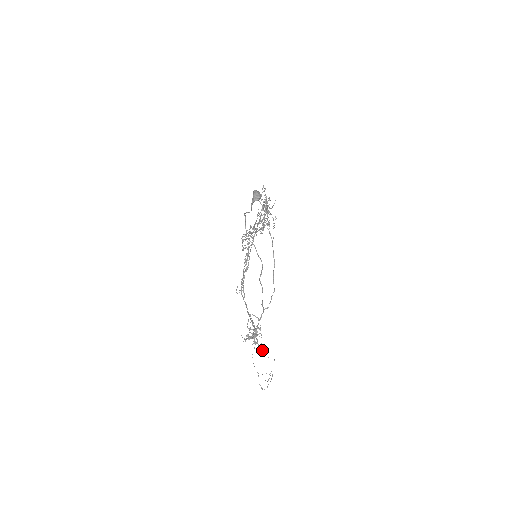
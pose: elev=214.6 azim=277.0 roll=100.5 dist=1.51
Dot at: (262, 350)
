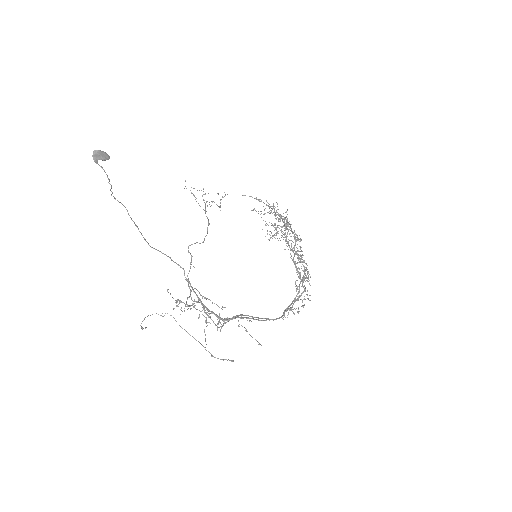
Dot at: occluded
